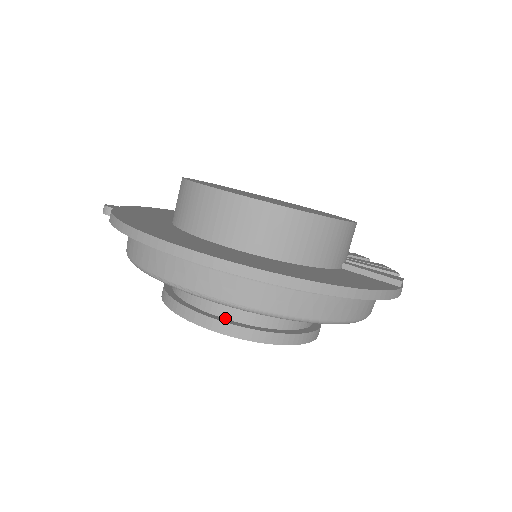
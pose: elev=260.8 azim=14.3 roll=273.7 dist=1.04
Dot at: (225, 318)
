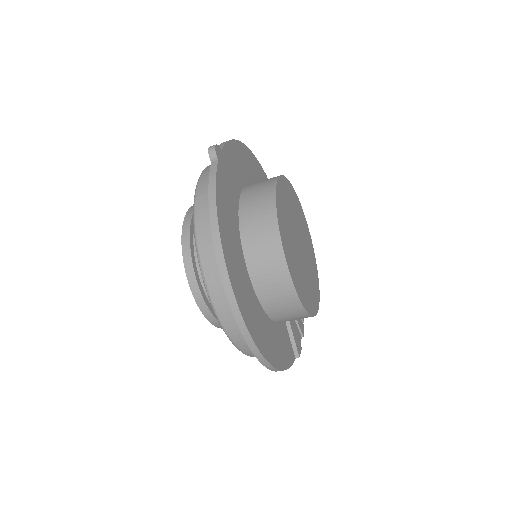
Dot at: (205, 293)
